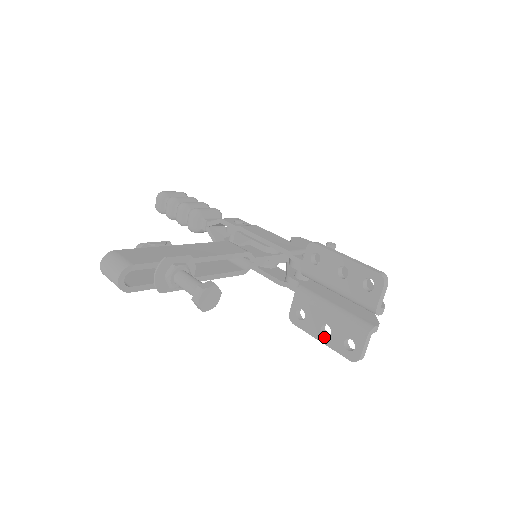
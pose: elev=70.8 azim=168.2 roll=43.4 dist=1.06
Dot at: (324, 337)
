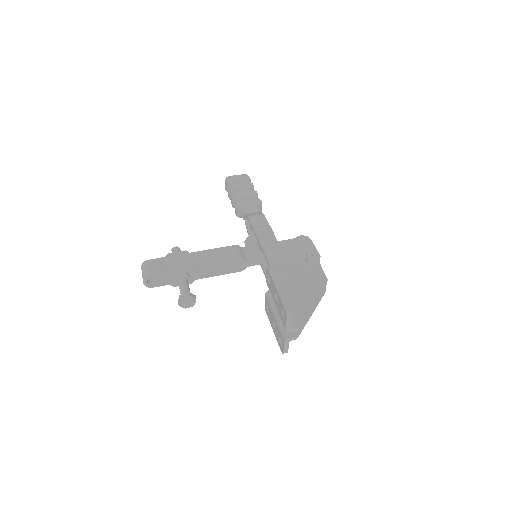
Dot at: (274, 330)
